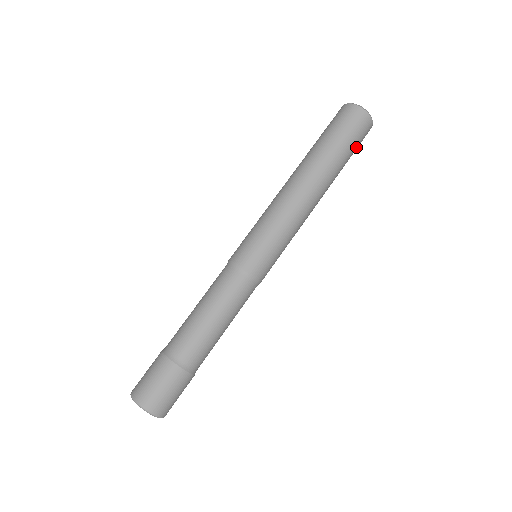
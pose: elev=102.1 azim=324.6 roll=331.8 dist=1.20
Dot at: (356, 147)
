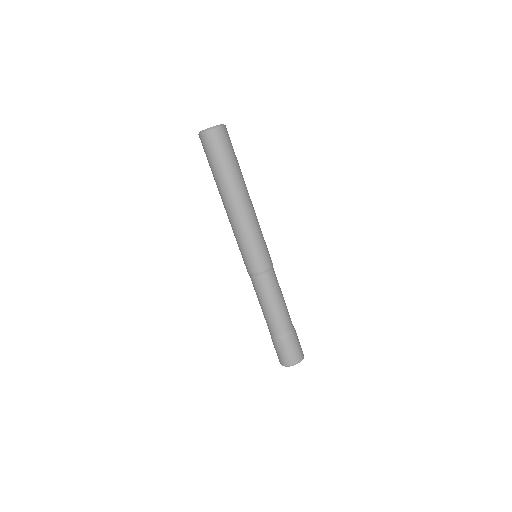
Dot at: (229, 150)
